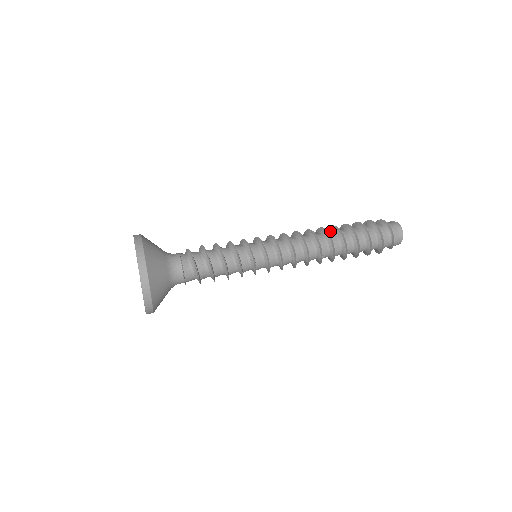
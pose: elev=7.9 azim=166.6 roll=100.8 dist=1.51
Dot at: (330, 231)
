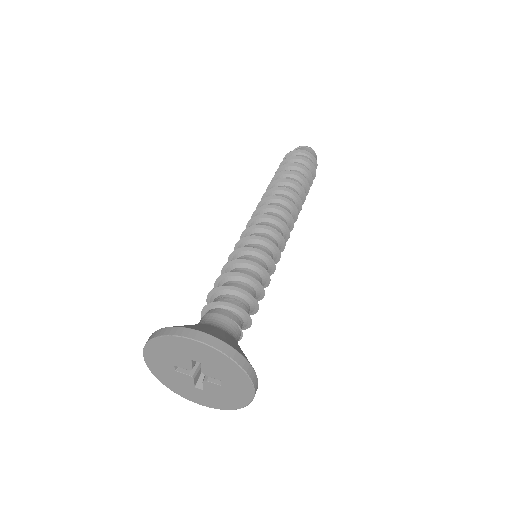
Dot at: (289, 187)
